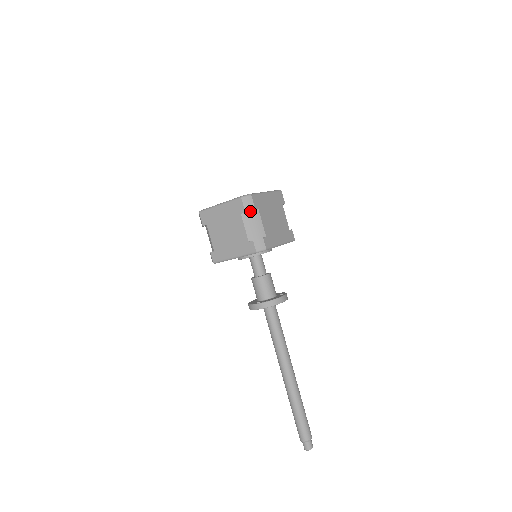
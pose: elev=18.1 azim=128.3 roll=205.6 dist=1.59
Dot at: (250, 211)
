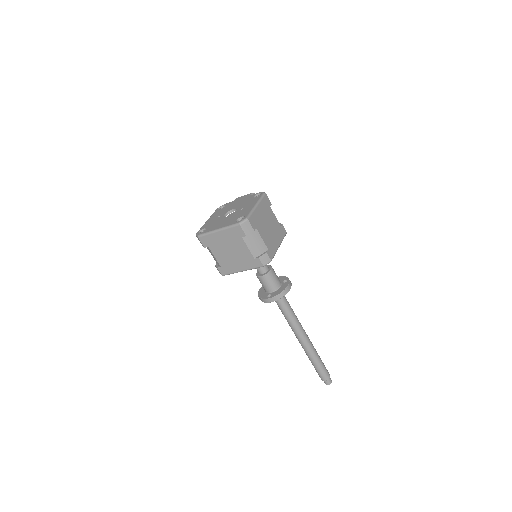
Dot at: (249, 233)
